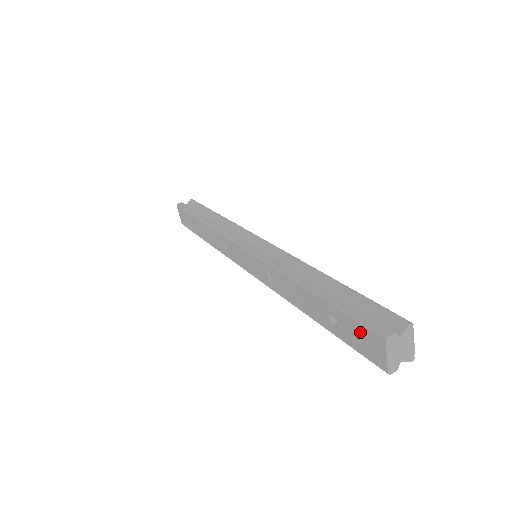
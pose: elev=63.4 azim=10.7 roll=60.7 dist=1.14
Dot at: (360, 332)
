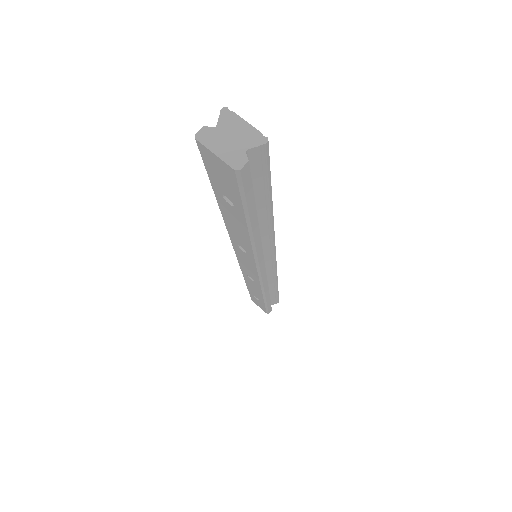
Dot at: (212, 171)
